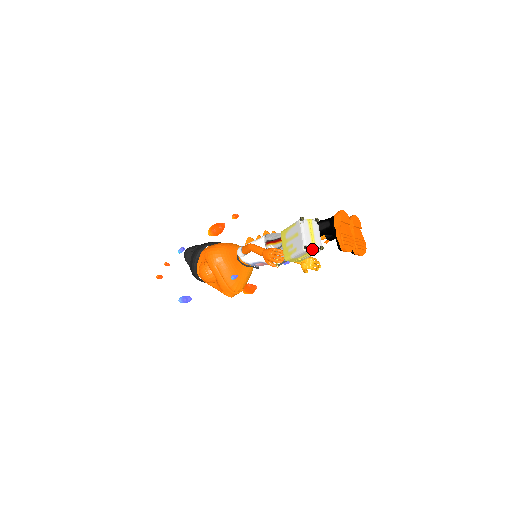
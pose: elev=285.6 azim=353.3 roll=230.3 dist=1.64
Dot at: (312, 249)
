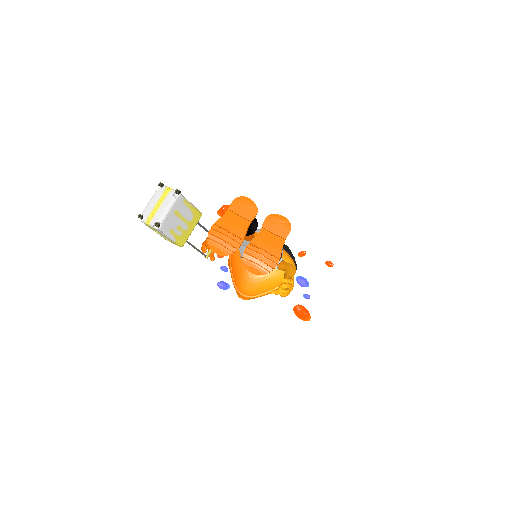
Dot at: (146, 221)
